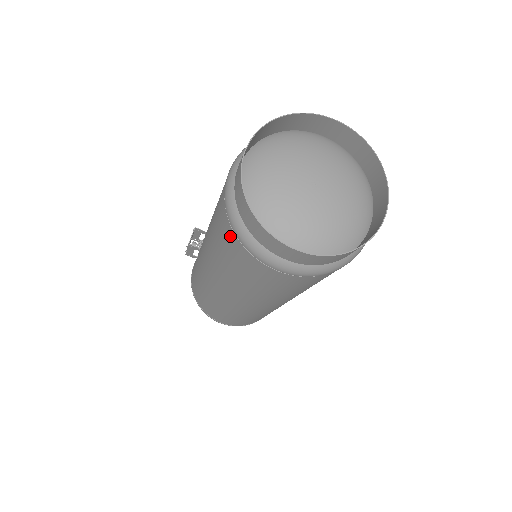
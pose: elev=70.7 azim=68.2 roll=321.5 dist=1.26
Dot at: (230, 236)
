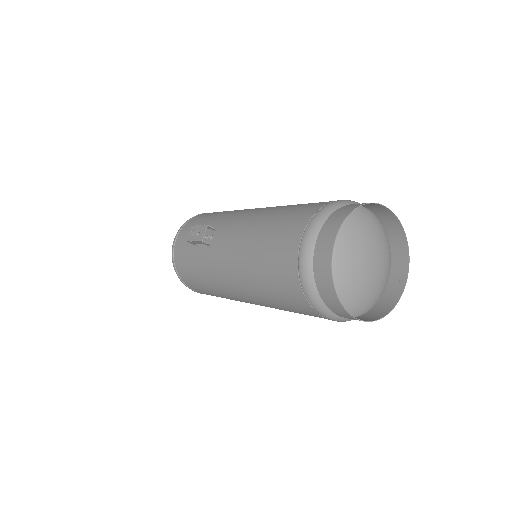
Dot at: (293, 286)
